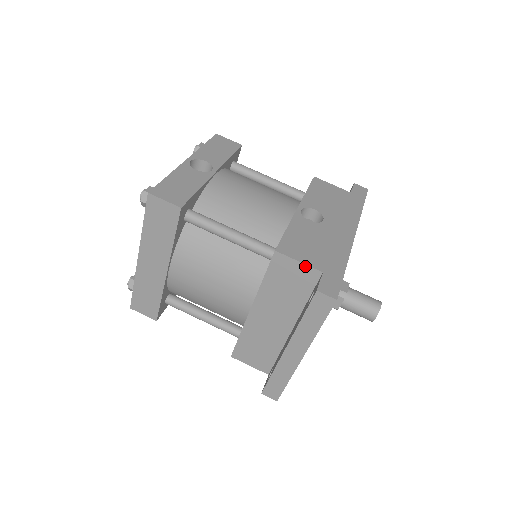
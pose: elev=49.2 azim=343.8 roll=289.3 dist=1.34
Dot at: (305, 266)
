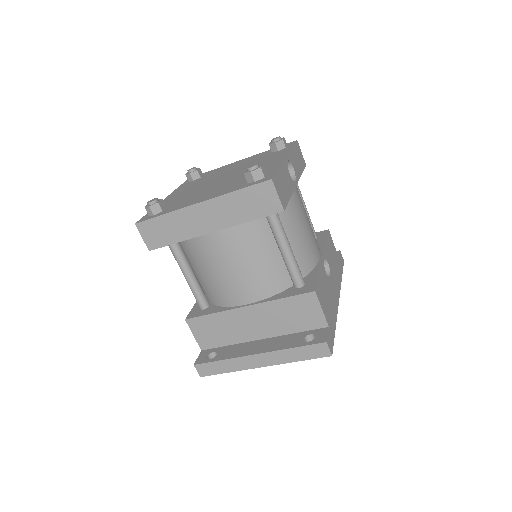
Dot at: (322, 315)
